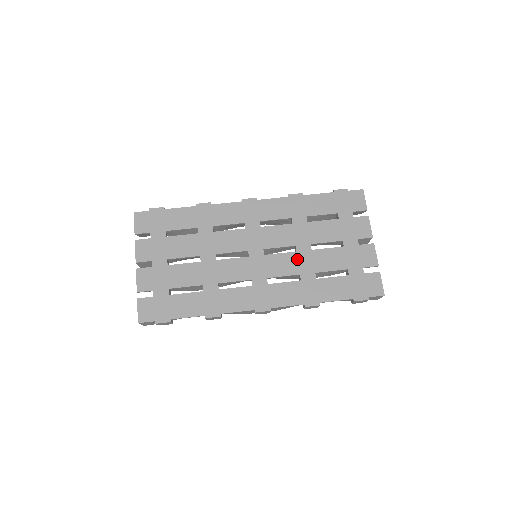
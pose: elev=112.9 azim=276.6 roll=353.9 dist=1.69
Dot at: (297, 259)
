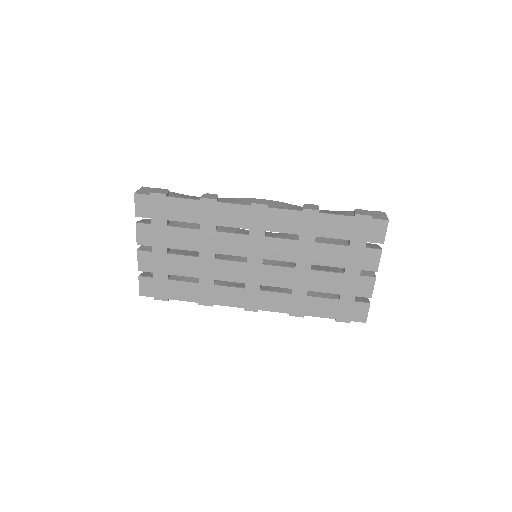
Dot at: (294, 275)
